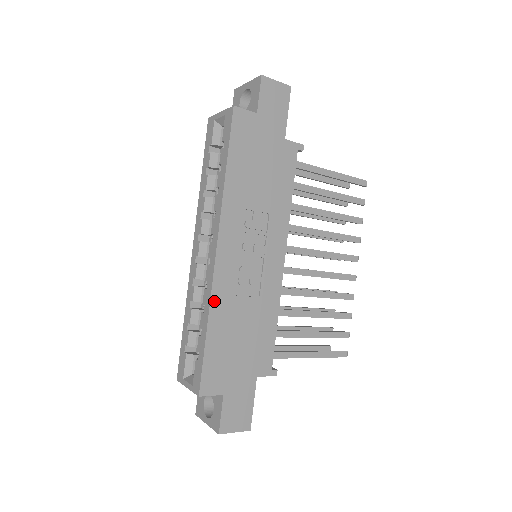
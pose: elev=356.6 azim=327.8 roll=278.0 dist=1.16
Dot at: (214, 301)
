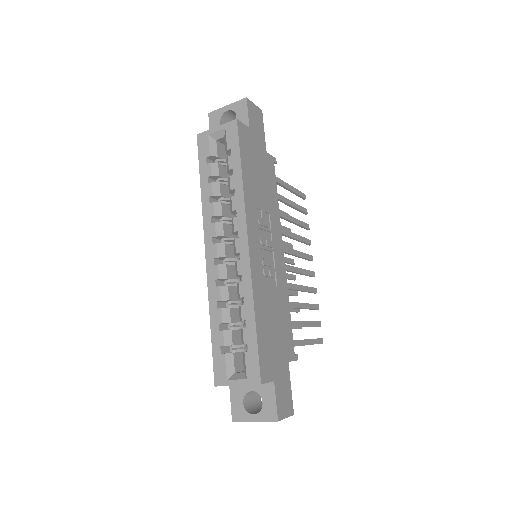
Dot at: (254, 290)
